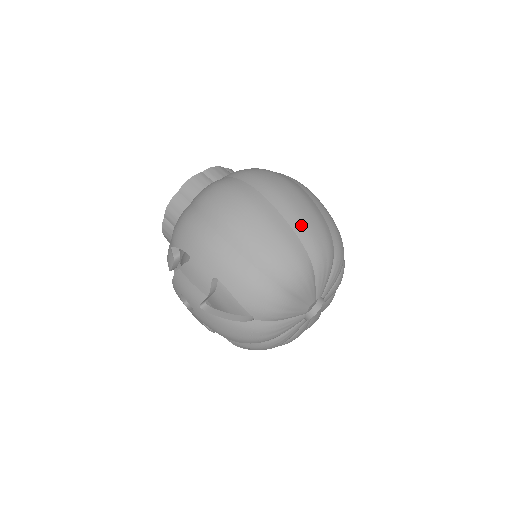
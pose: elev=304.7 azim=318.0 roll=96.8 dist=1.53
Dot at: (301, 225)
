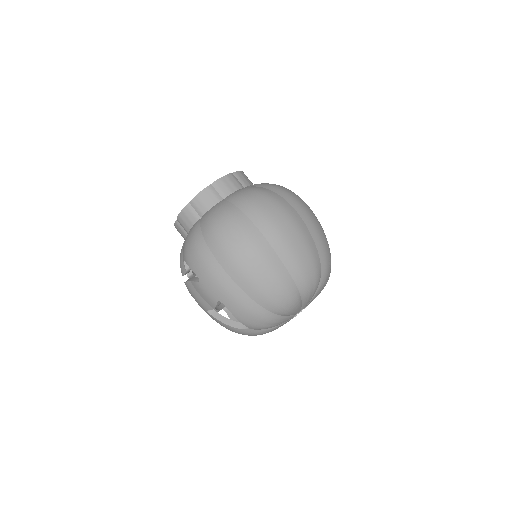
Dot at: (294, 264)
